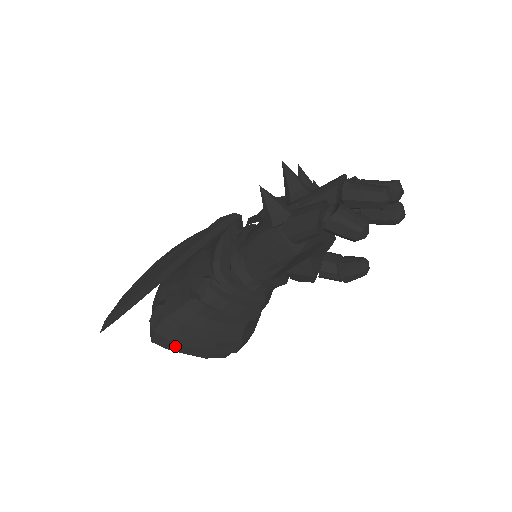
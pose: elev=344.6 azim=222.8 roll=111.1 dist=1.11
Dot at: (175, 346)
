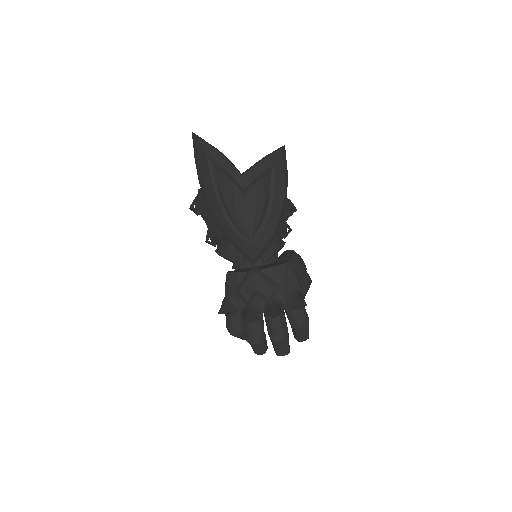
Dot at: occluded
